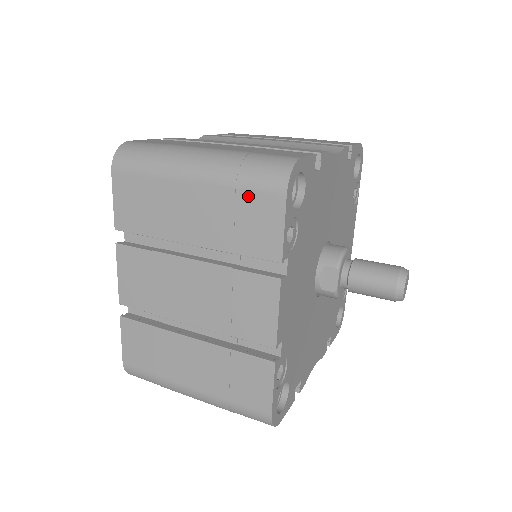
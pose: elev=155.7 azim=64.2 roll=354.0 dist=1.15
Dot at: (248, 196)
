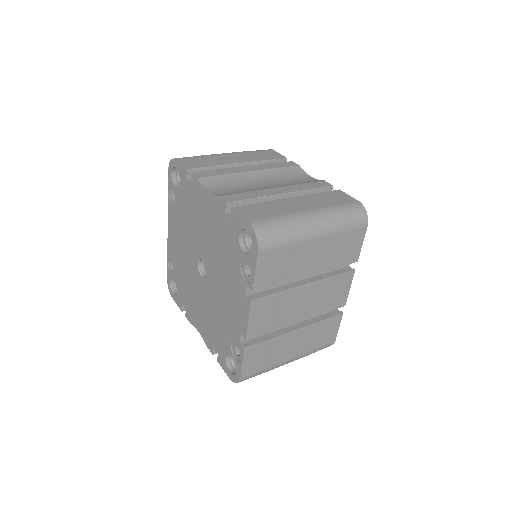
Dot at: (349, 234)
